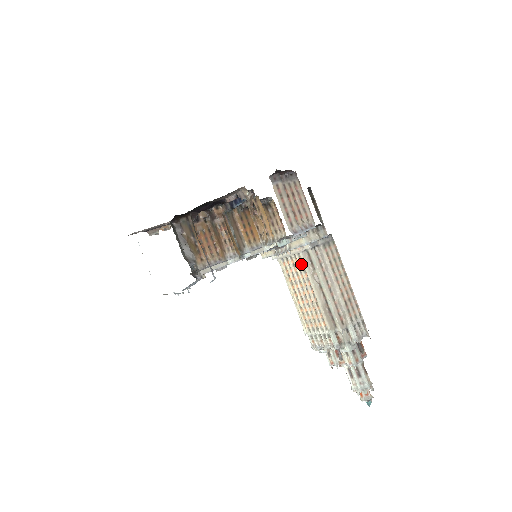
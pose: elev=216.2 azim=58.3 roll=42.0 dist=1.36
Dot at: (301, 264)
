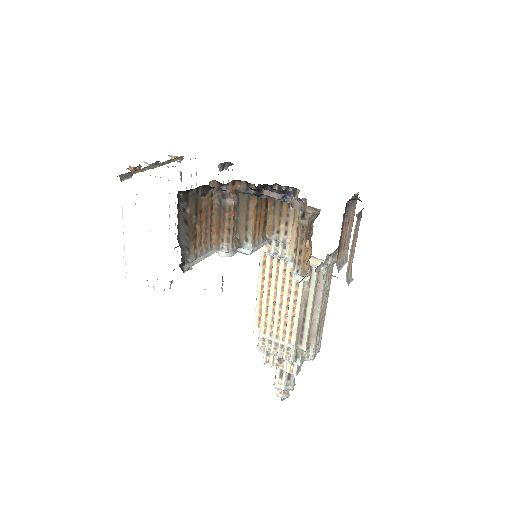
Dot at: occluded
